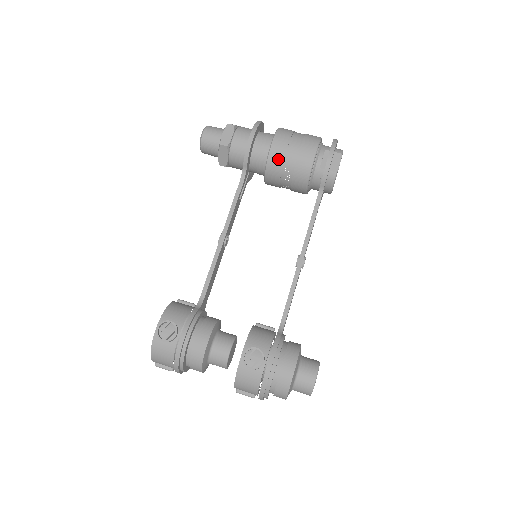
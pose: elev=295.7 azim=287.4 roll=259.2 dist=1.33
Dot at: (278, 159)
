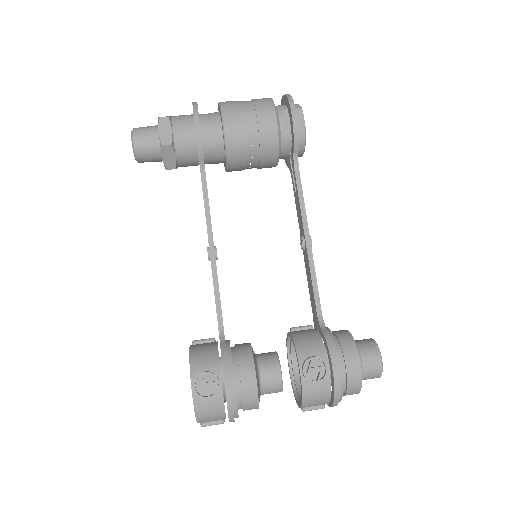
Dot at: (237, 139)
